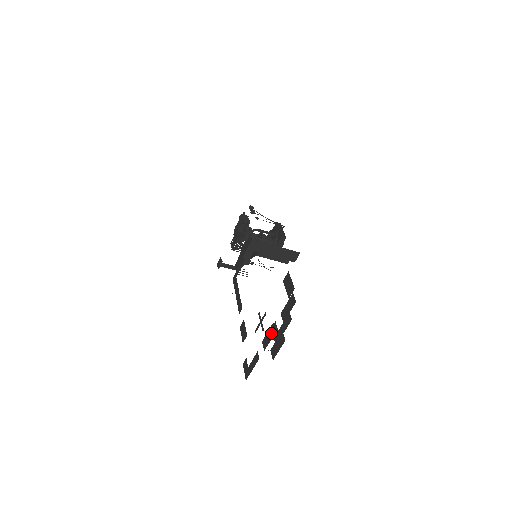
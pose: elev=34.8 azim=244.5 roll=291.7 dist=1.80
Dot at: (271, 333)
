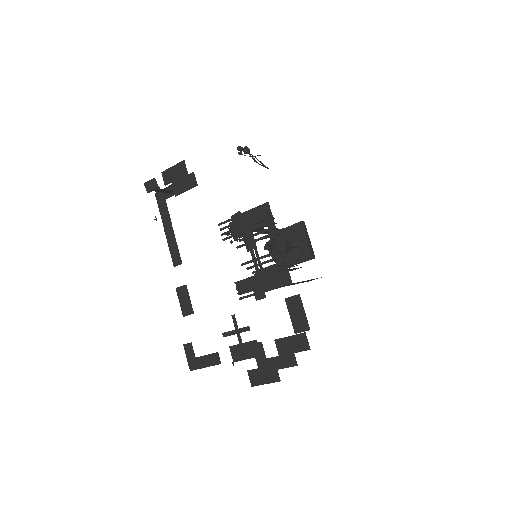
Dot at: (251, 351)
